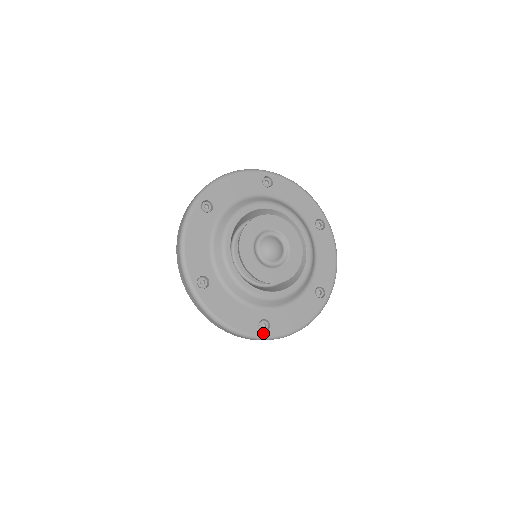
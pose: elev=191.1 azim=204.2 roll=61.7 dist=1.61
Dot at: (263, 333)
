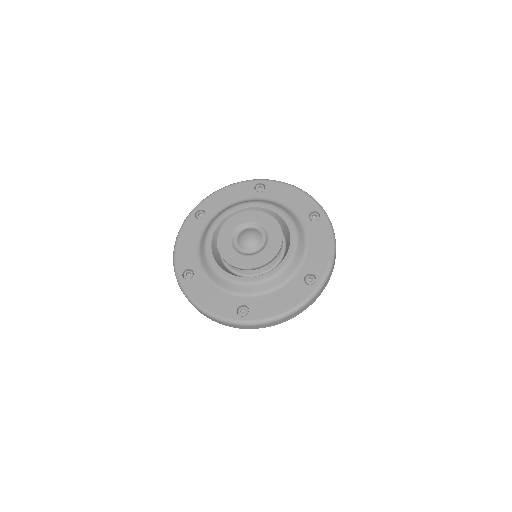
Dot at: (241, 318)
